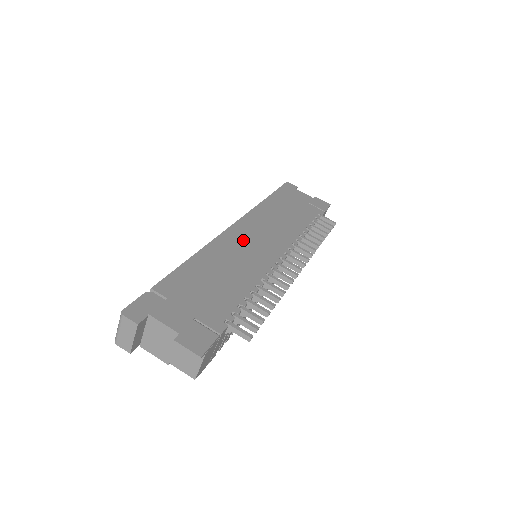
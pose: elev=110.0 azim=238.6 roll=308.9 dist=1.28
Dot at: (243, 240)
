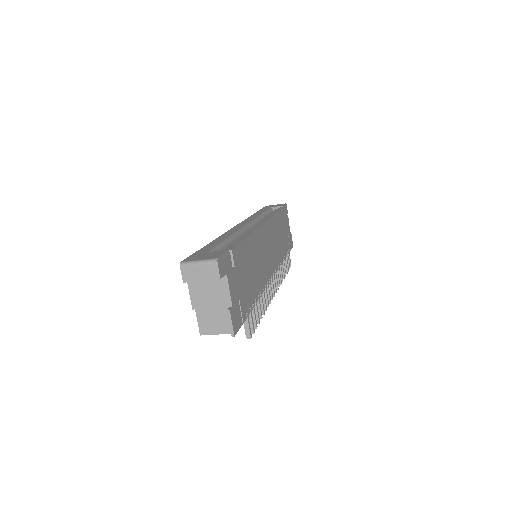
Dot at: (265, 243)
